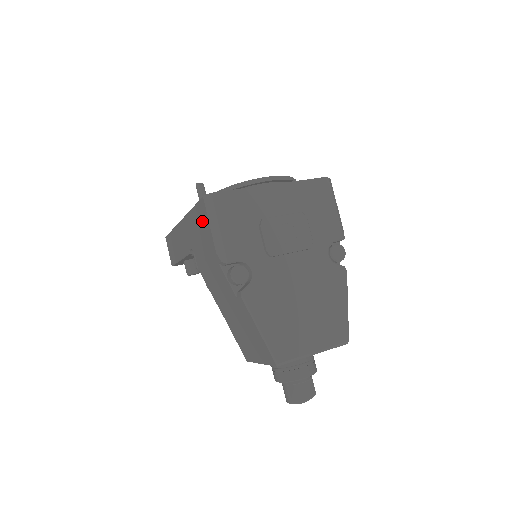
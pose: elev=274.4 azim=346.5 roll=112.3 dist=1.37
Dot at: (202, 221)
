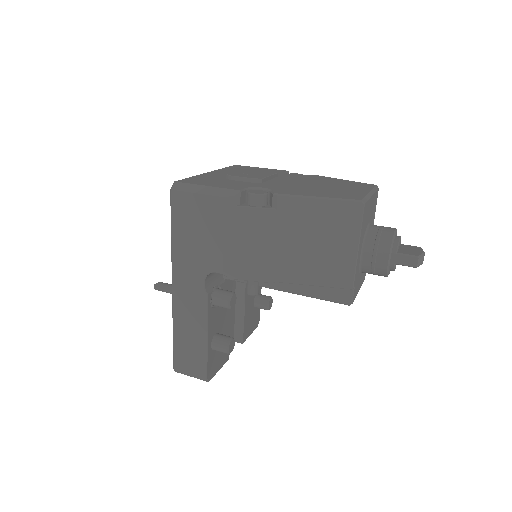
Dot at: (189, 213)
